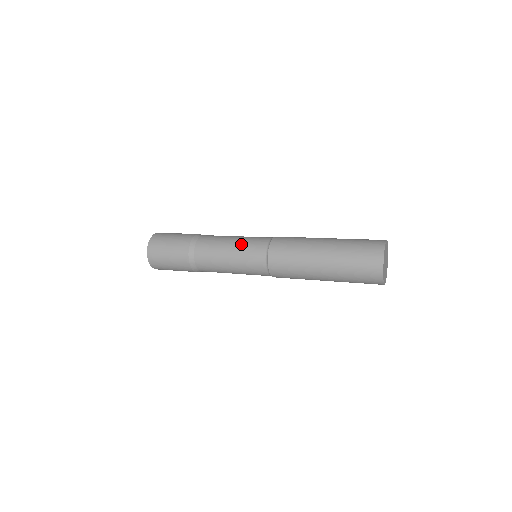
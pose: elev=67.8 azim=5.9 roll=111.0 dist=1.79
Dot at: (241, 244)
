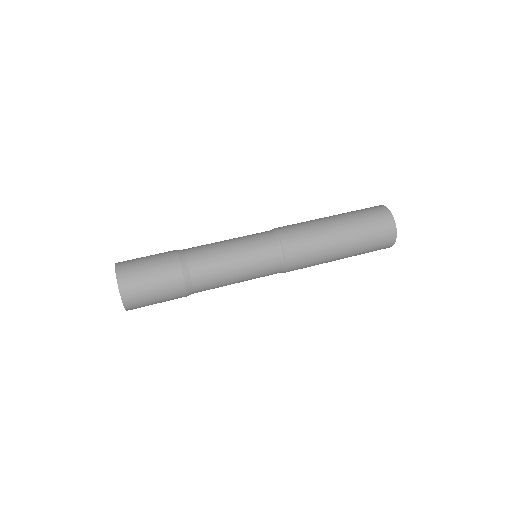
Dot at: (251, 267)
